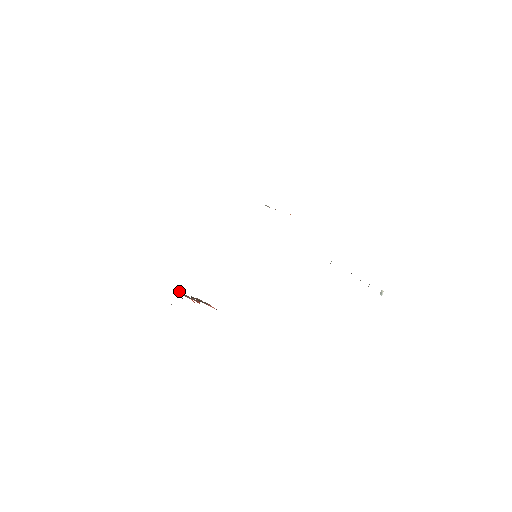
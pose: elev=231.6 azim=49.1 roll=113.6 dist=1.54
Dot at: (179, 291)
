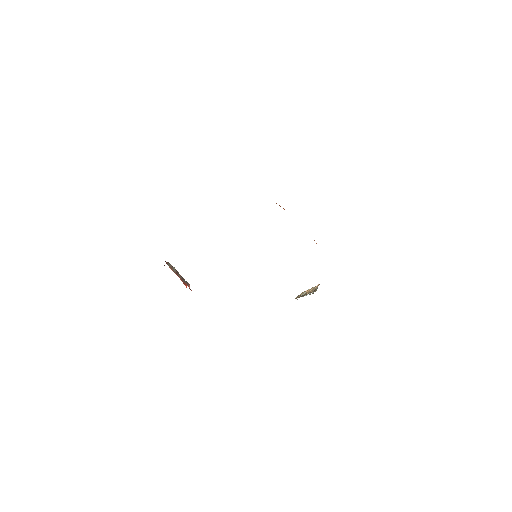
Dot at: occluded
